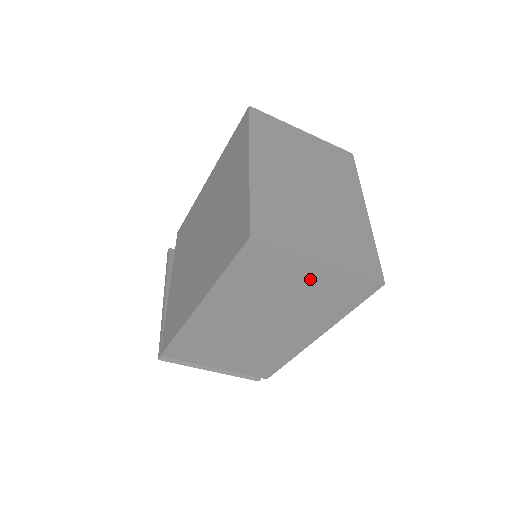
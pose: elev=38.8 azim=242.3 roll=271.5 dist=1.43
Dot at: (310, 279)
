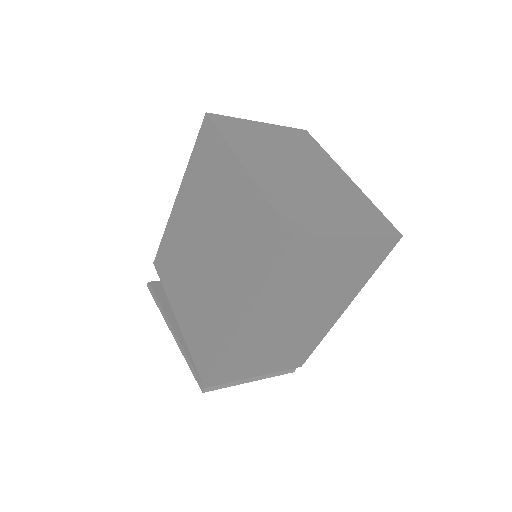
Dot at: (342, 256)
